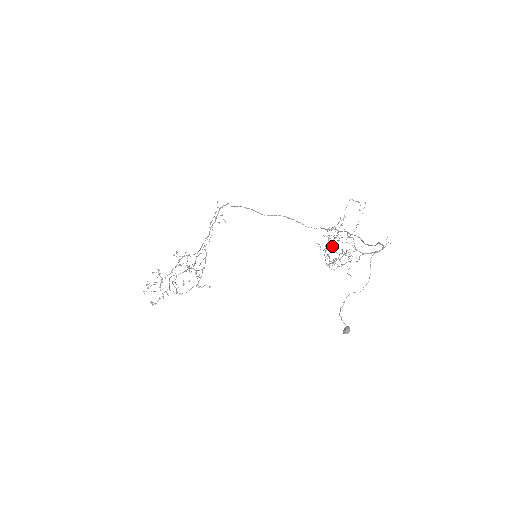
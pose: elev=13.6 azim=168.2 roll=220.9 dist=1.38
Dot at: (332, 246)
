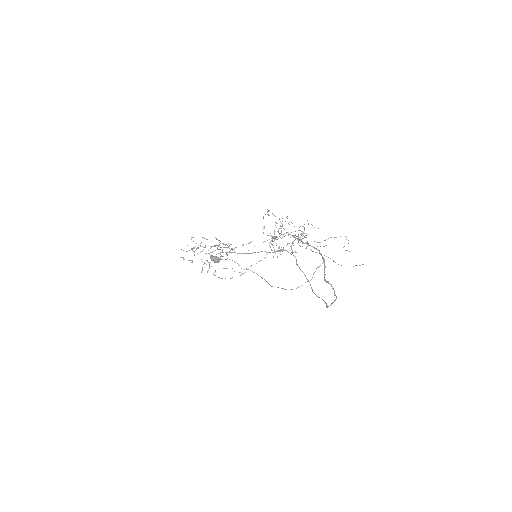
Dot at: occluded
